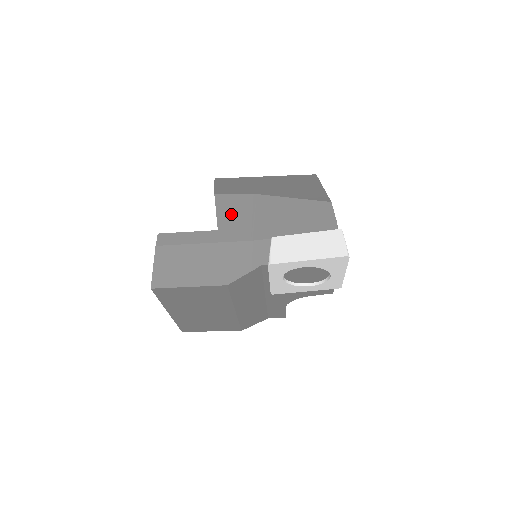
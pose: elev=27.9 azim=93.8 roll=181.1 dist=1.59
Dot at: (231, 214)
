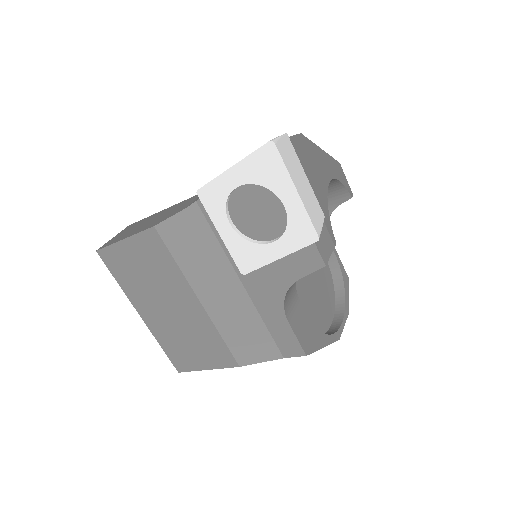
Dot at: occluded
